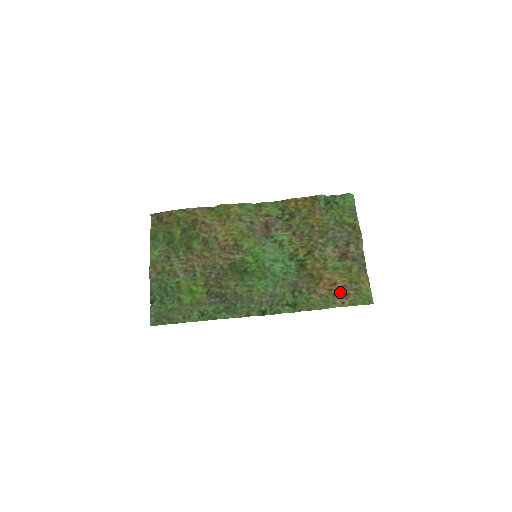
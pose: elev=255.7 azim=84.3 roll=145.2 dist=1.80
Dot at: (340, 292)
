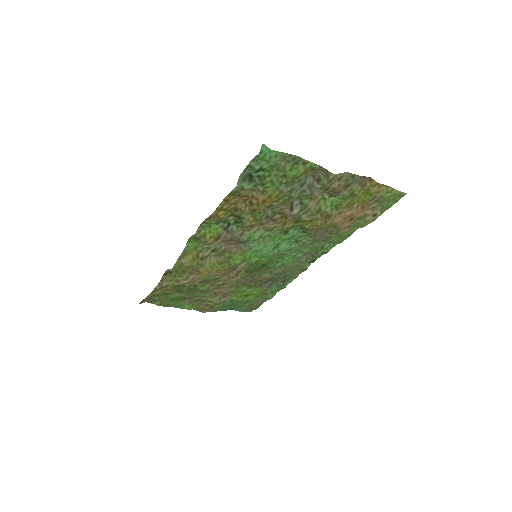
Dot at: (363, 212)
